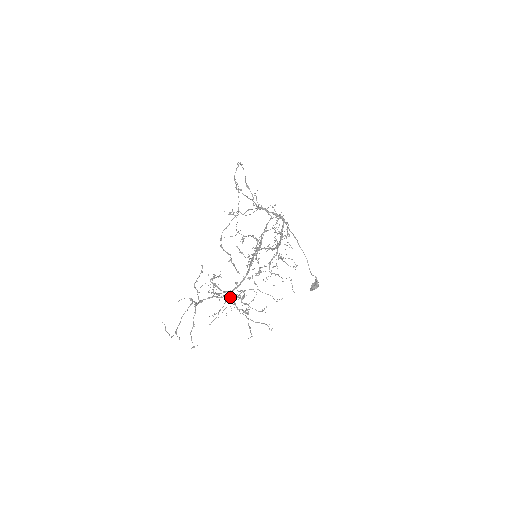
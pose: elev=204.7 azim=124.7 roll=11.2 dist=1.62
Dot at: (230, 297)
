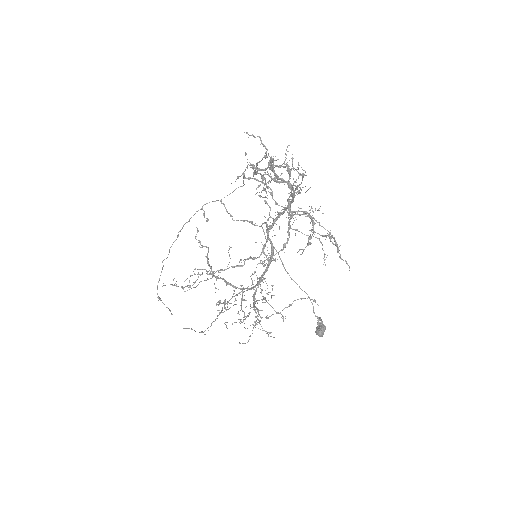
Dot at: (288, 204)
